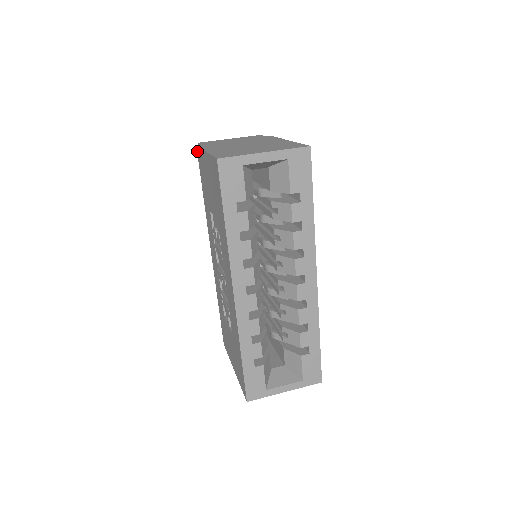
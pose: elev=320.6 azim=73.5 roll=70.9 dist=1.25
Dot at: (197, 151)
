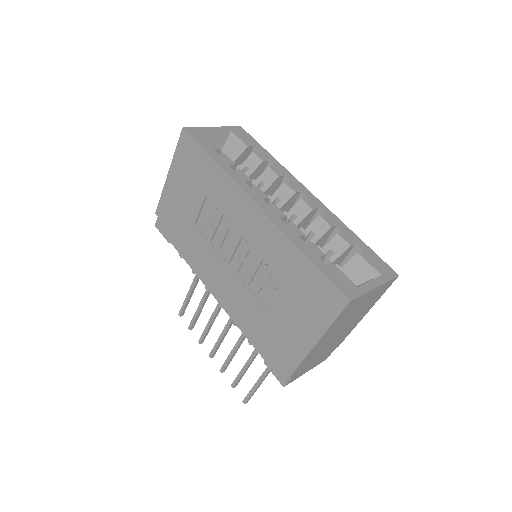
Dot at: (158, 214)
